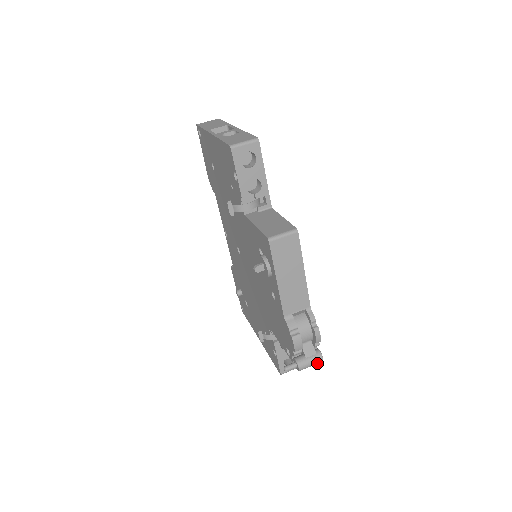
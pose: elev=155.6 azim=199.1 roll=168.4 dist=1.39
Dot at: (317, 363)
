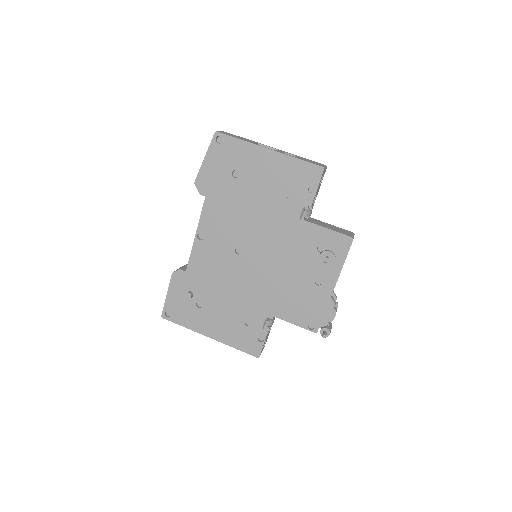
Dot at: occluded
